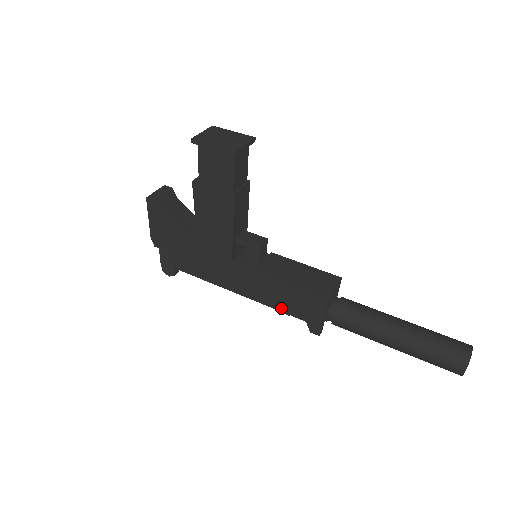
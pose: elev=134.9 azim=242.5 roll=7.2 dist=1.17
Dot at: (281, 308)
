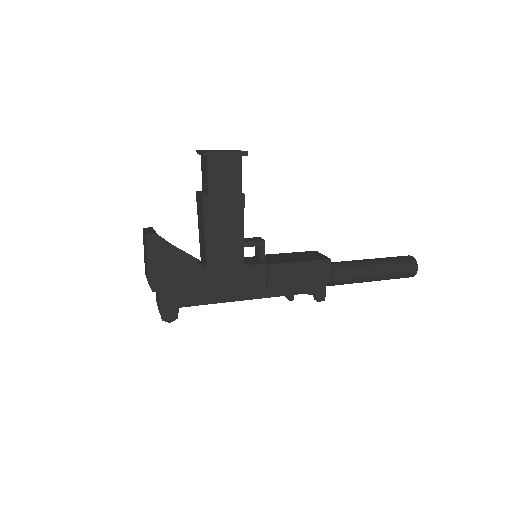
Dot at: (292, 291)
